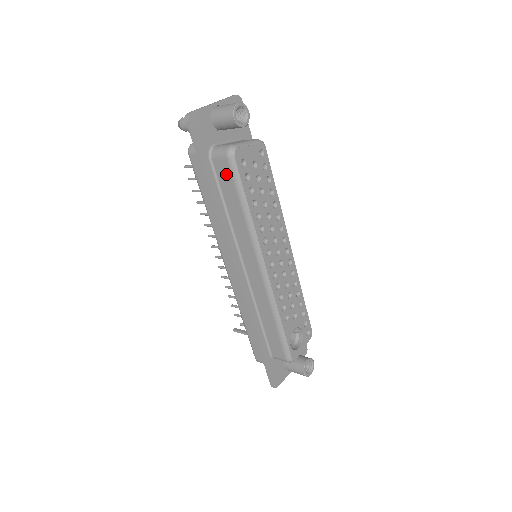
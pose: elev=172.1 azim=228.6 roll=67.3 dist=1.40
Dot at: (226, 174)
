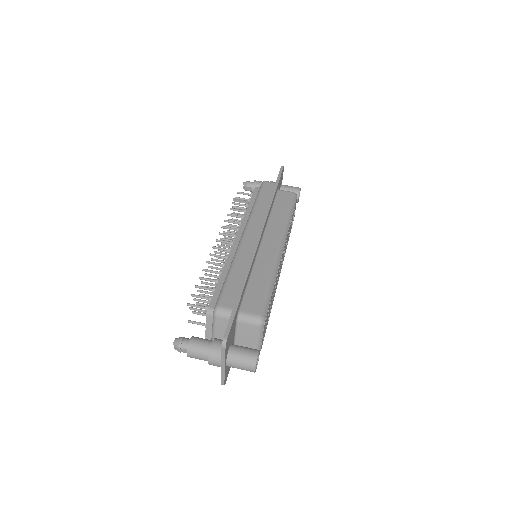
Dot at: occluded
